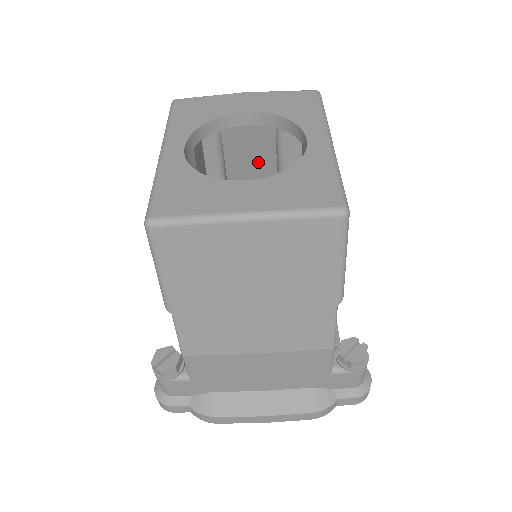
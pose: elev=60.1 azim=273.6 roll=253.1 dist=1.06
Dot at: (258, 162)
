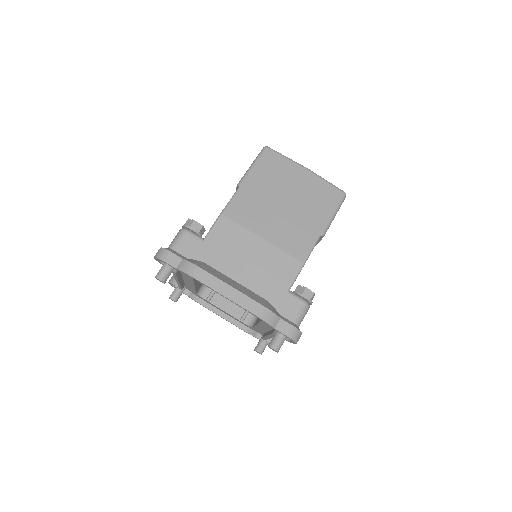
Dot at: occluded
